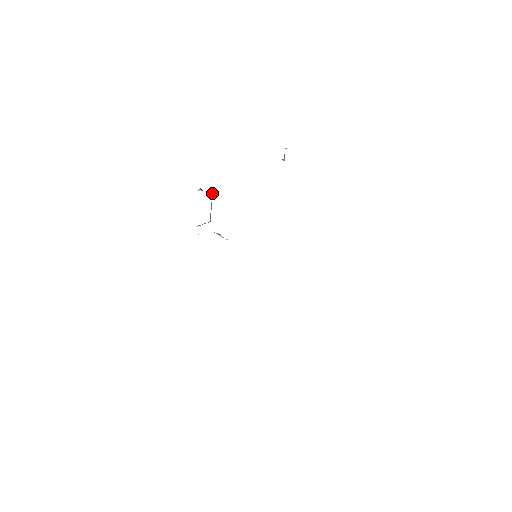
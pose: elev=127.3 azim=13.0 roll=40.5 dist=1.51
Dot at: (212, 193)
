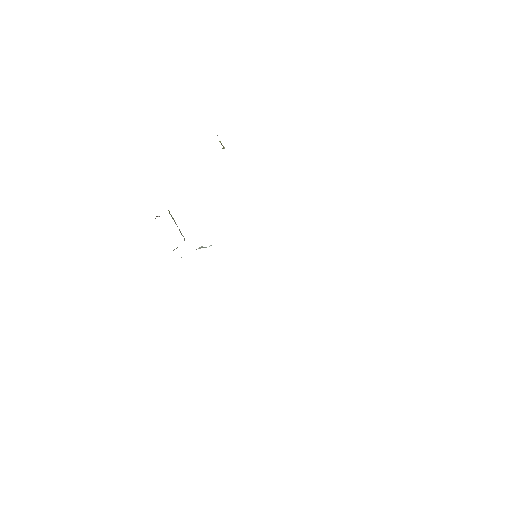
Dot at: occluded
